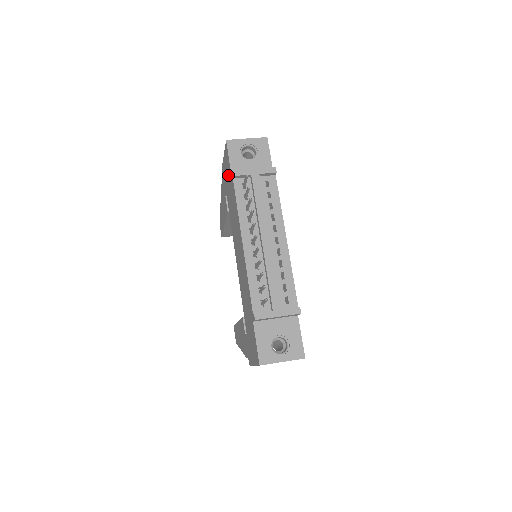
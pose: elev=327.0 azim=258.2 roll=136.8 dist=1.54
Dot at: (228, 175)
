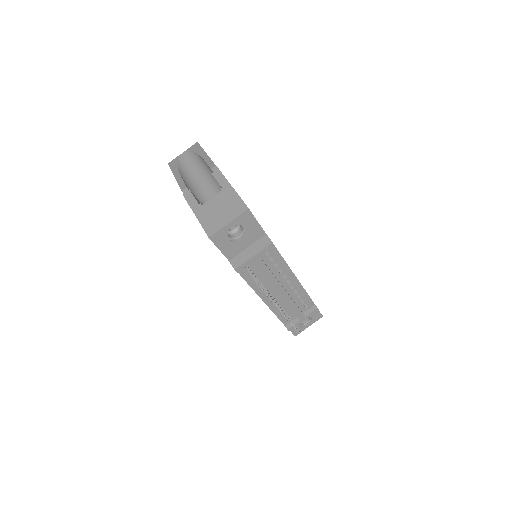
Dot at: occluded
